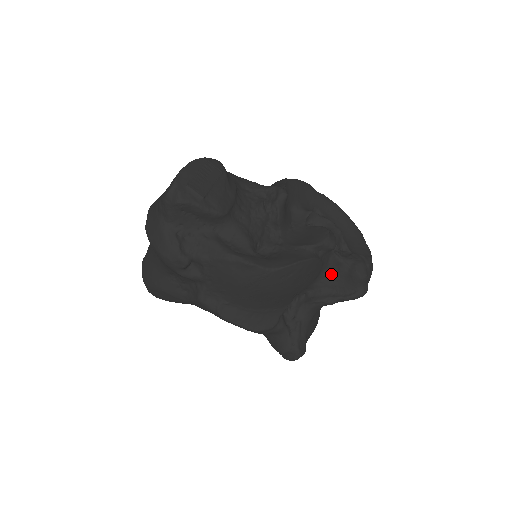
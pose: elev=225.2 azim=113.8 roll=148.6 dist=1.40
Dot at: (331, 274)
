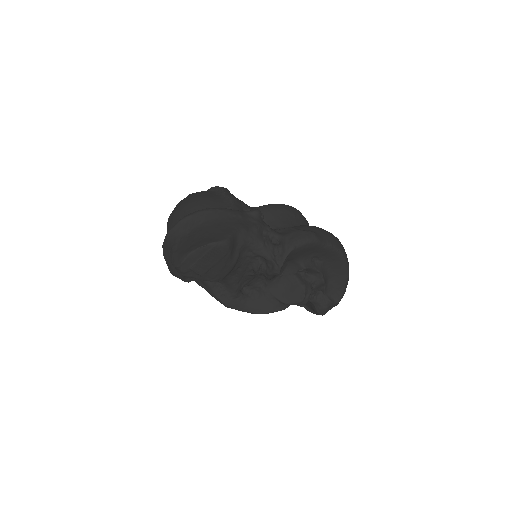
Dot at: occluded
